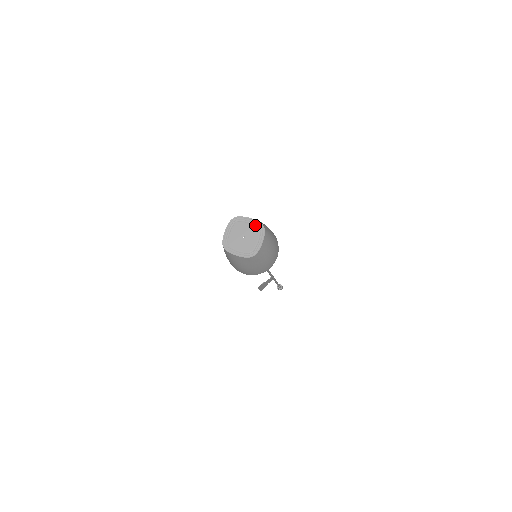
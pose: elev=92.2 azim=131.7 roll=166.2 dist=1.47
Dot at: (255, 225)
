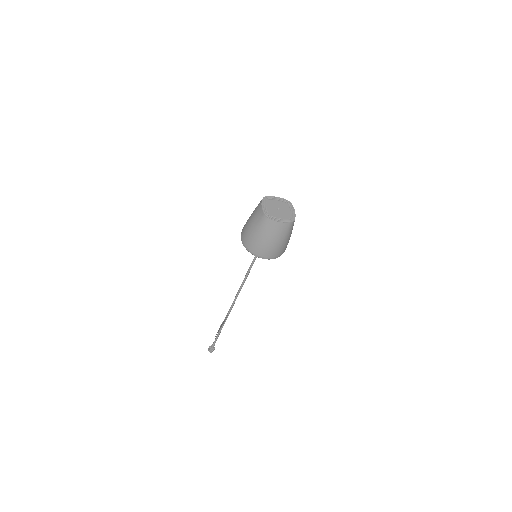
Dot at: (283, 201)
